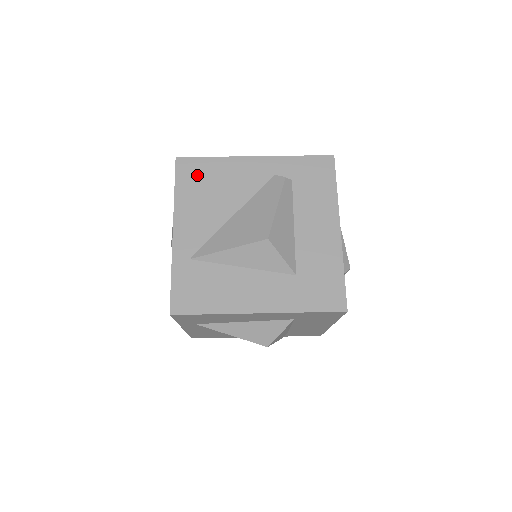
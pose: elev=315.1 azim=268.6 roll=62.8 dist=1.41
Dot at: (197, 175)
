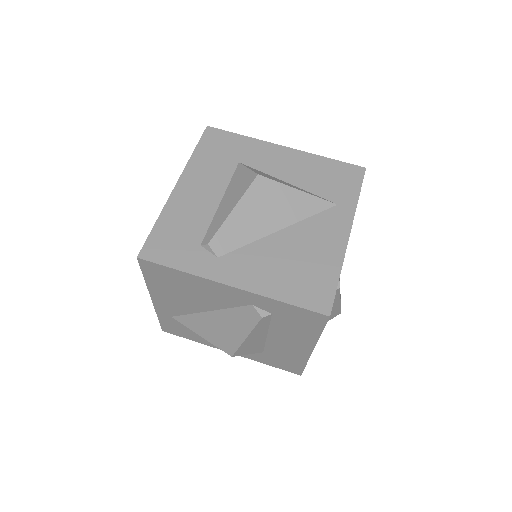
Dot at: (165, 277)
